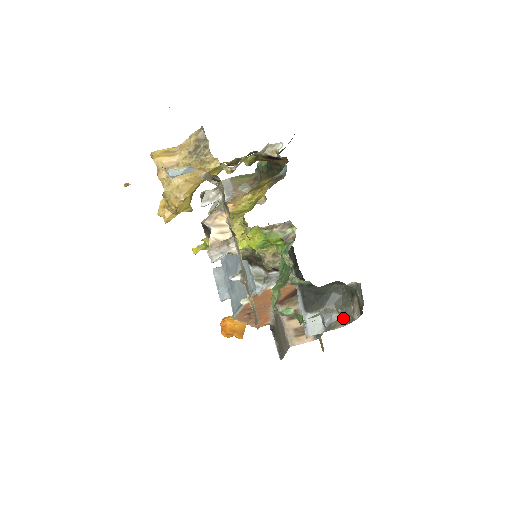
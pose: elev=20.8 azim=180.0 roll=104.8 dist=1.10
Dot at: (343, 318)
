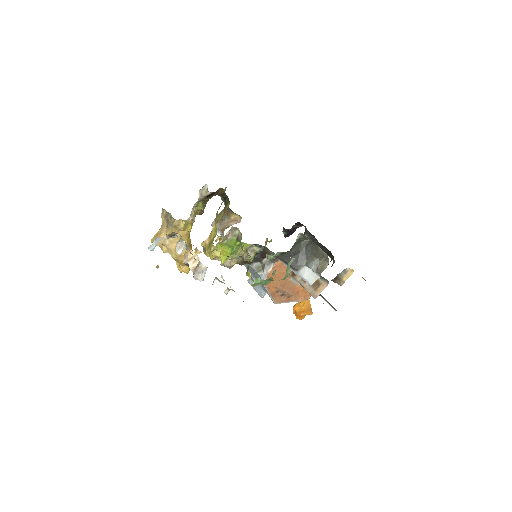
Dot at: (321, 259)
